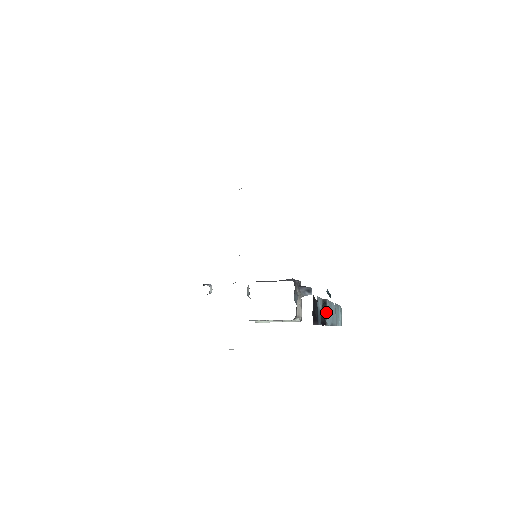
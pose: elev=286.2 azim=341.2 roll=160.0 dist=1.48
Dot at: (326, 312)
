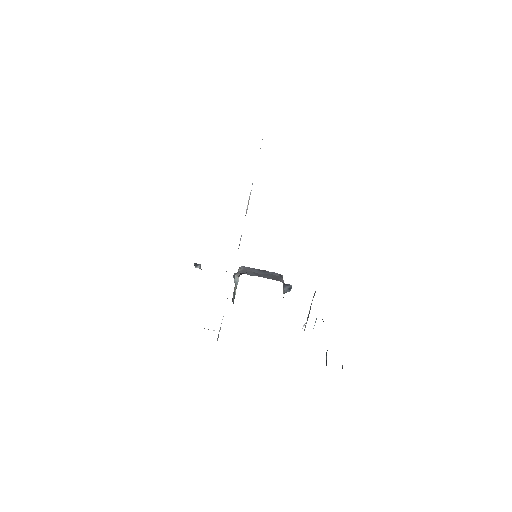
Dot at: occluded
